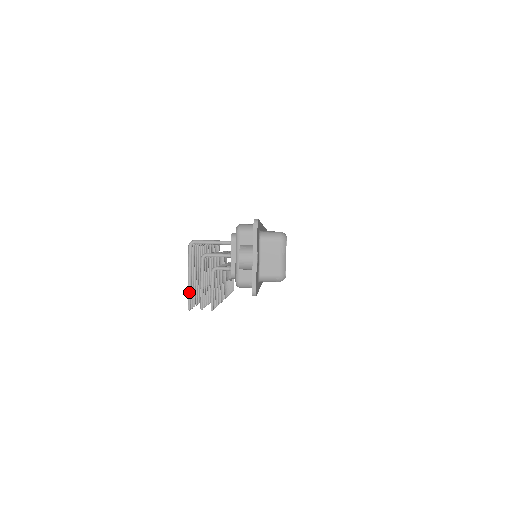
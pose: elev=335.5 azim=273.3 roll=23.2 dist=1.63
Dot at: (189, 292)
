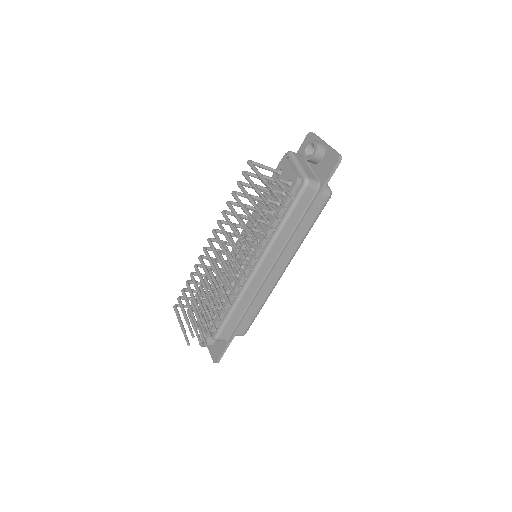
Dot at: (267, 182)
